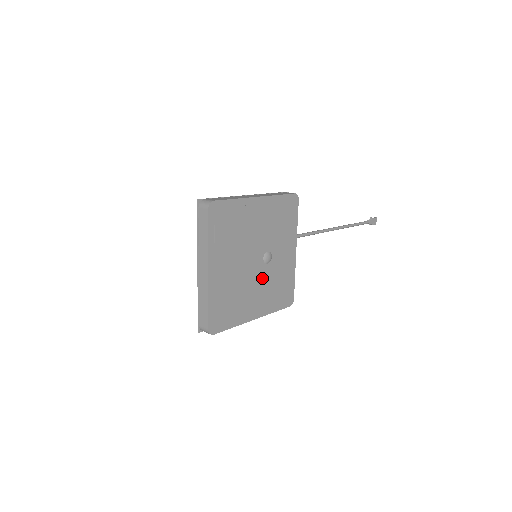
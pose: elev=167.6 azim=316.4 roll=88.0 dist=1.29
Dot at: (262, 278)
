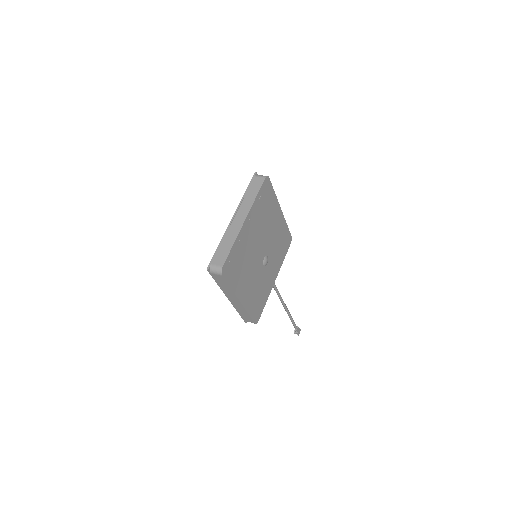
Dot at: (257, 272)
